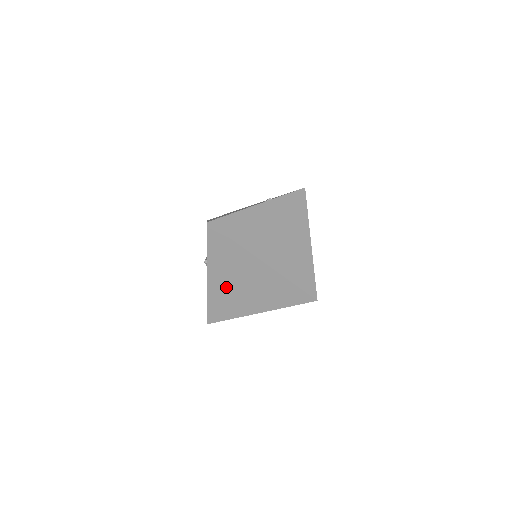
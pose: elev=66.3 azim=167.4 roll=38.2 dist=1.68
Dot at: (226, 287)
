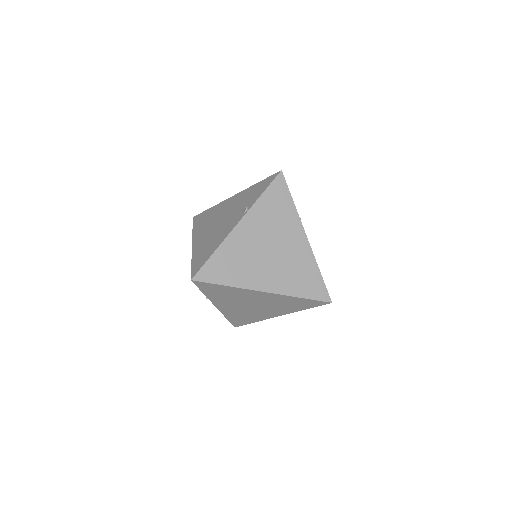
Dot at: (237, 309)
